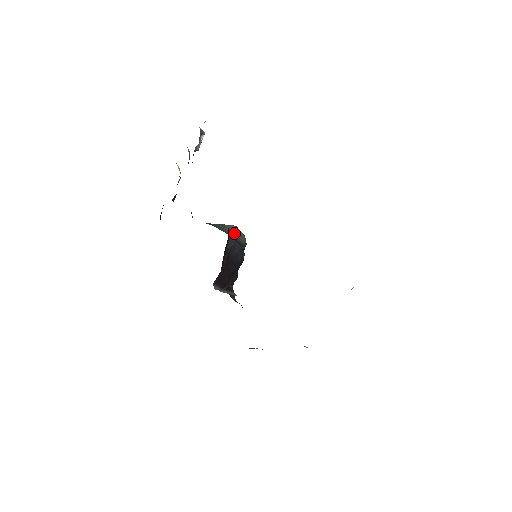
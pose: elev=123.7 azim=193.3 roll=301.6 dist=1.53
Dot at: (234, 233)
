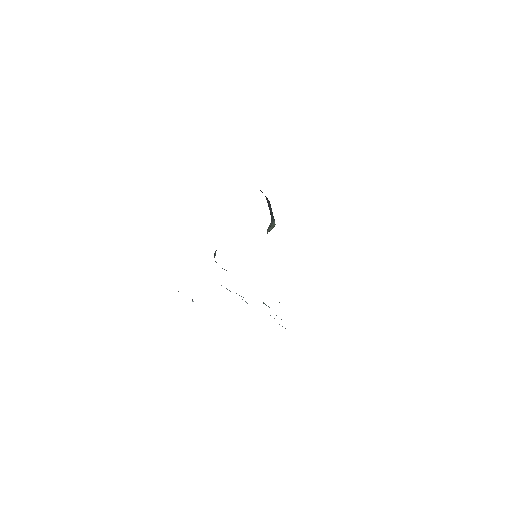
Dot at: (269, 230)
